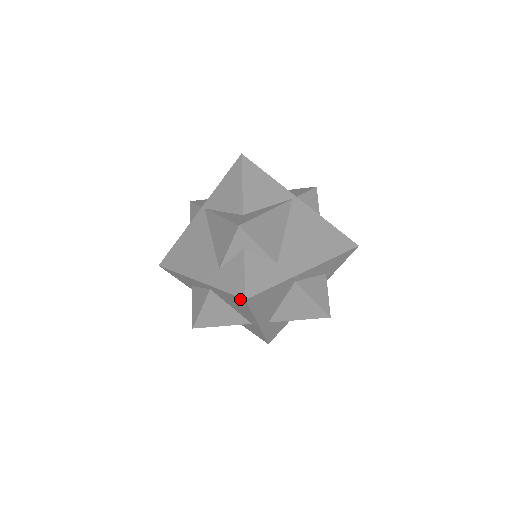
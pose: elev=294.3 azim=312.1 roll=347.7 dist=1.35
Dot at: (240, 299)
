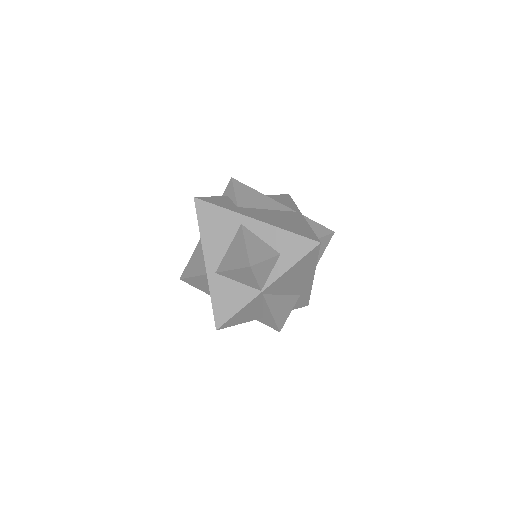
Dot at: occluded
